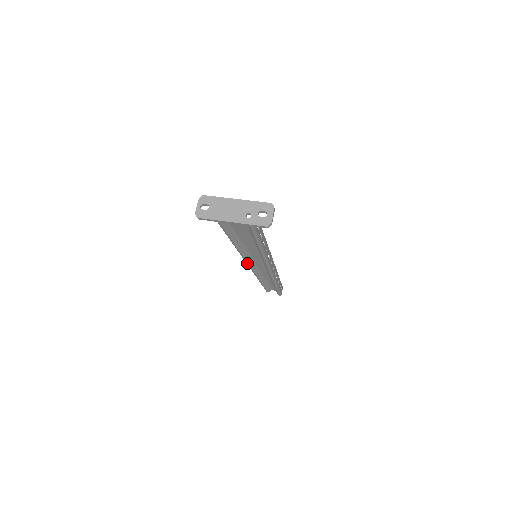
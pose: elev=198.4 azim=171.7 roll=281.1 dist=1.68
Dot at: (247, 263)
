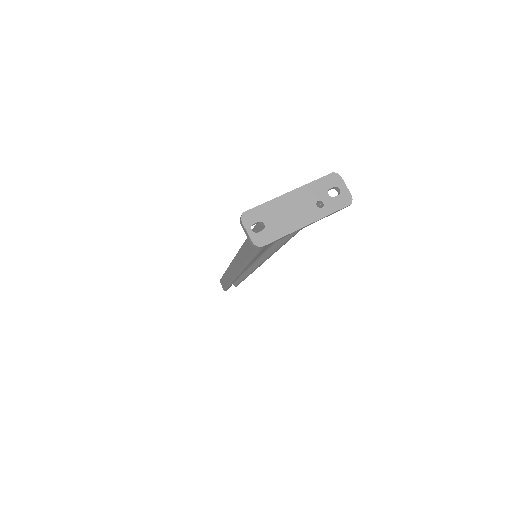
Dot at: (243, 271)
